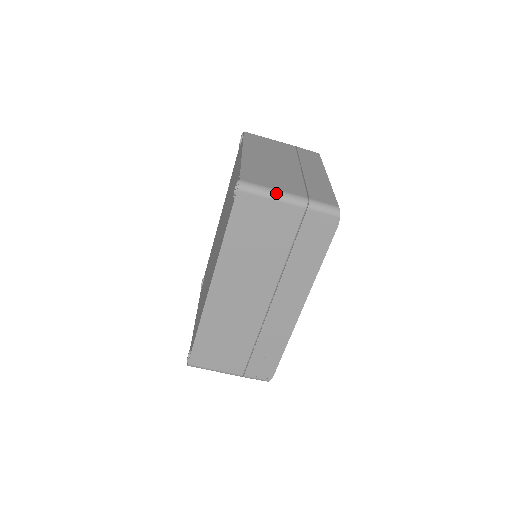
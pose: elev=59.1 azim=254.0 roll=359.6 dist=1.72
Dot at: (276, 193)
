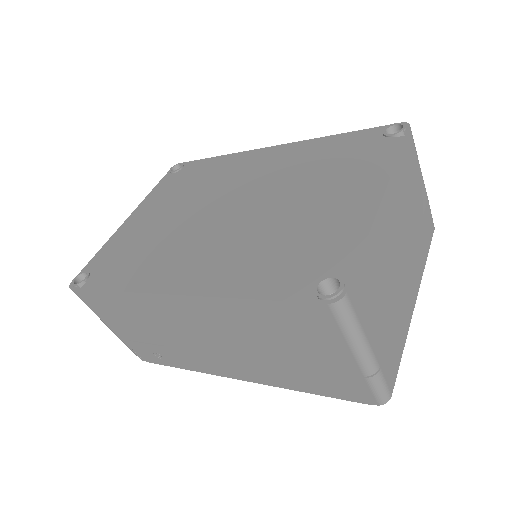
Dot at: (360, 342)
